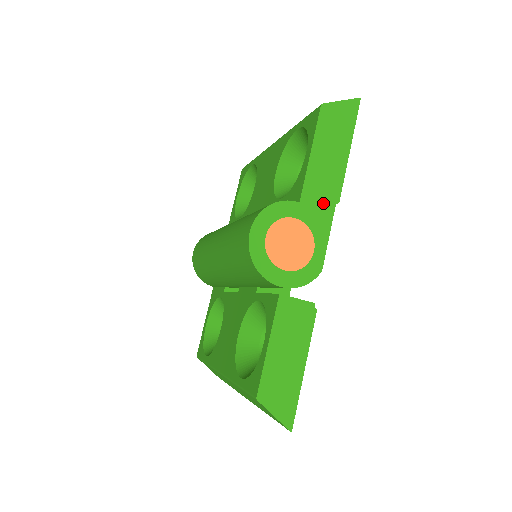
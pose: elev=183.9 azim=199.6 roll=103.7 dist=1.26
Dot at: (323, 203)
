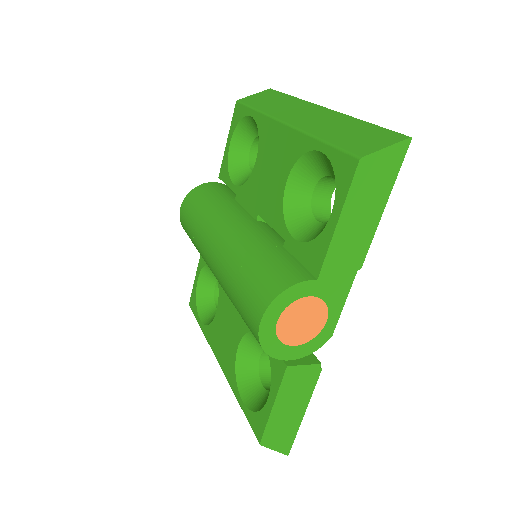
Dot at: (343, 273)
